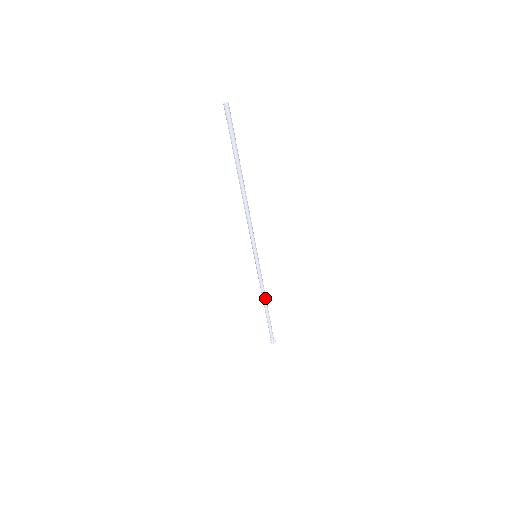
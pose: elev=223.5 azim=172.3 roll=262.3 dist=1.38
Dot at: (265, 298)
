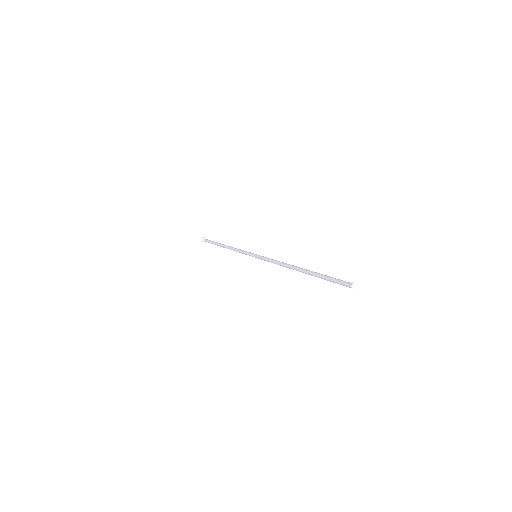
Dot at: occluded
